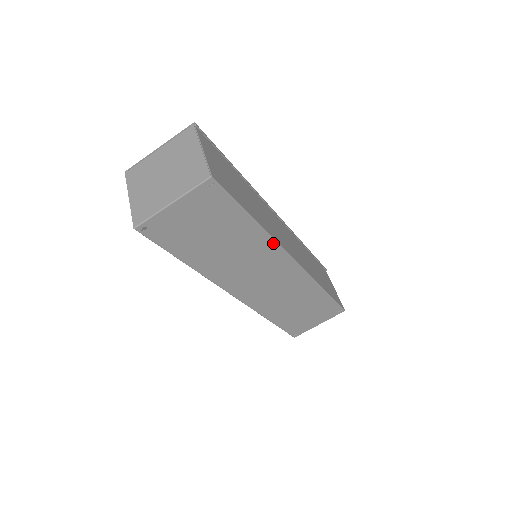
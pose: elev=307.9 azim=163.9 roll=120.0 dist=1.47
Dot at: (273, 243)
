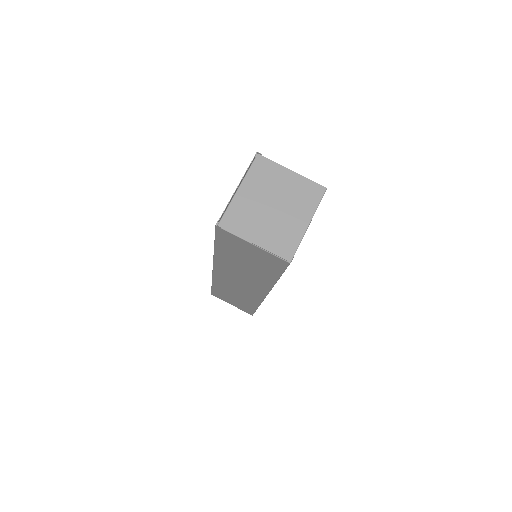
Dot at: occluded
